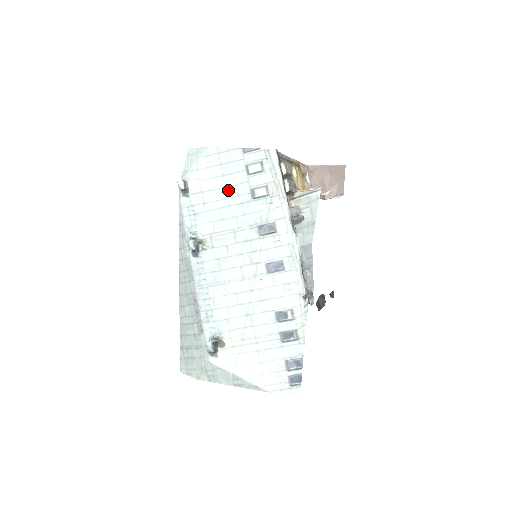
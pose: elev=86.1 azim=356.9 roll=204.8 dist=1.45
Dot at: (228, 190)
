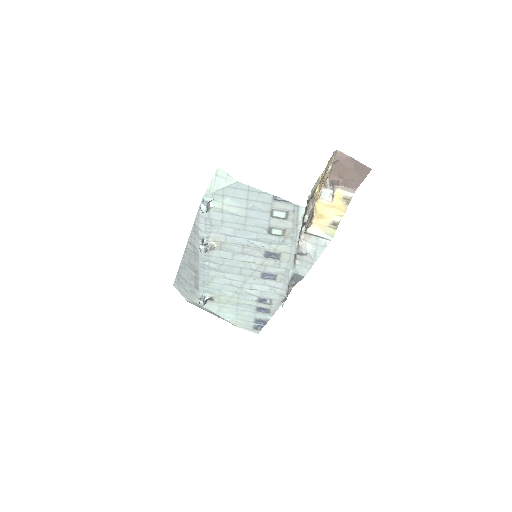
Dot at: (248, 220)
